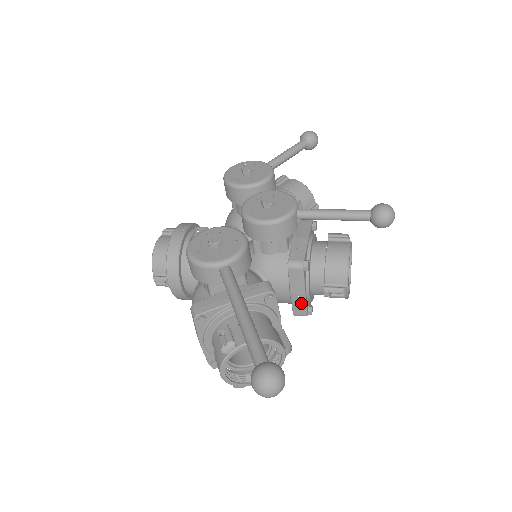
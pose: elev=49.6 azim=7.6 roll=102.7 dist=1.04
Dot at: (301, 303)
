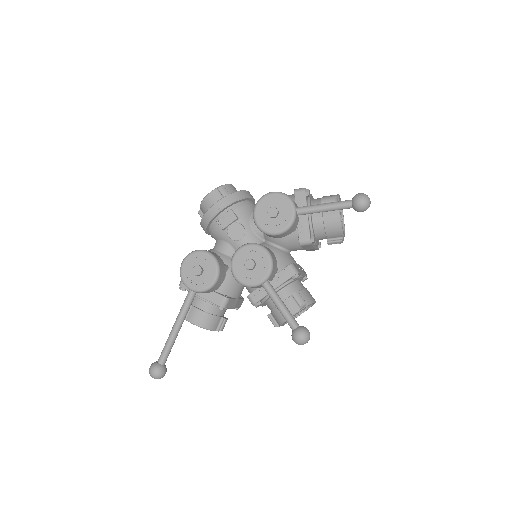
Dot at: occluded
